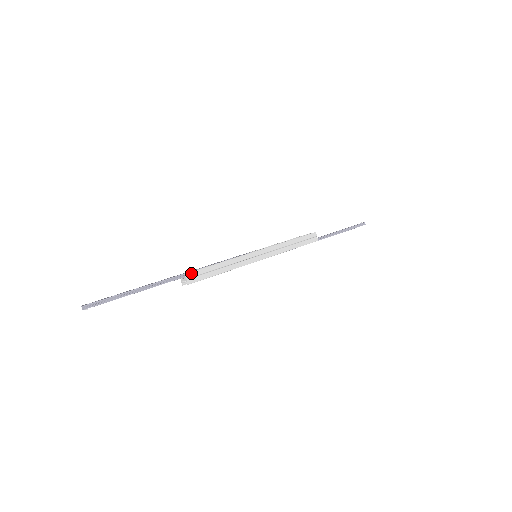
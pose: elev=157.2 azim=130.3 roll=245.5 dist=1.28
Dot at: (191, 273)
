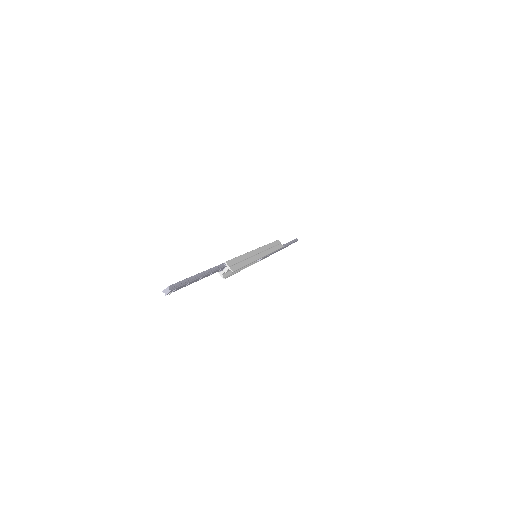
Dot at: (229, 262)
